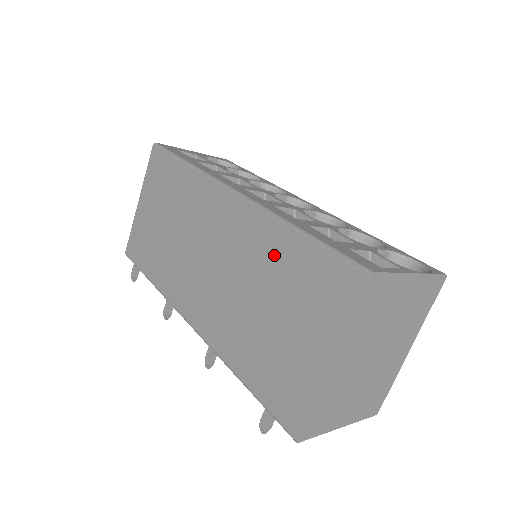
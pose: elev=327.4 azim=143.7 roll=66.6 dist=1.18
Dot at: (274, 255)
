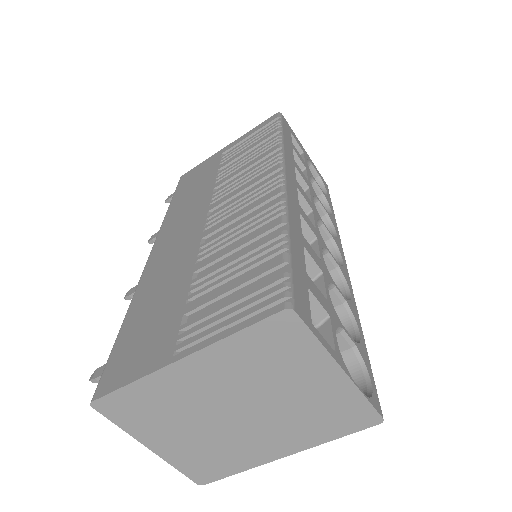
Dot at: (249, 239)
